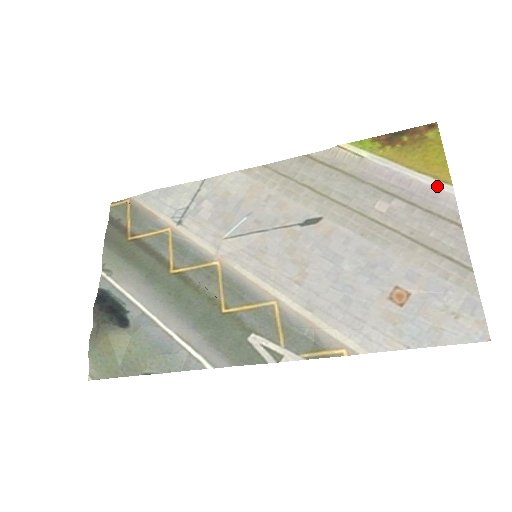
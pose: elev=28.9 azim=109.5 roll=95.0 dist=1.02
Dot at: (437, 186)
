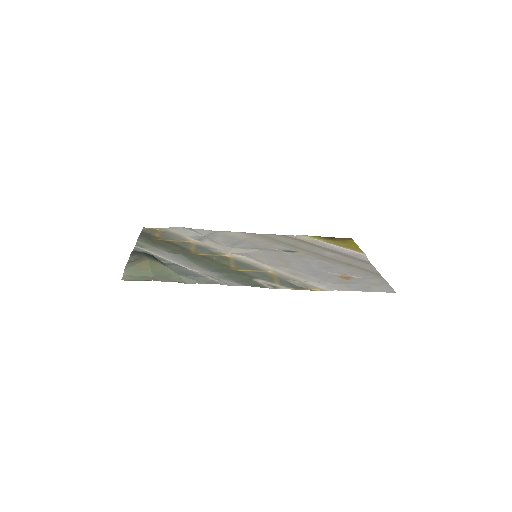
Dot at: (357, 252)
